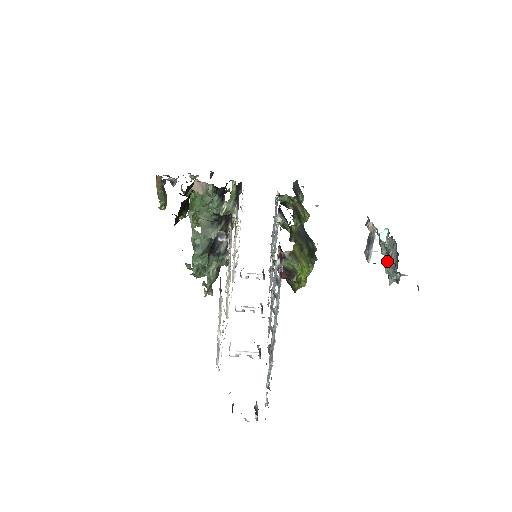
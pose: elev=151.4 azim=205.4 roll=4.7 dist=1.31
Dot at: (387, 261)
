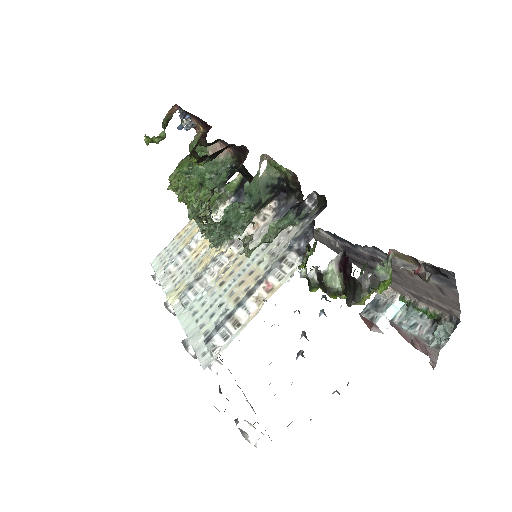
Dot at: (446, 321)
